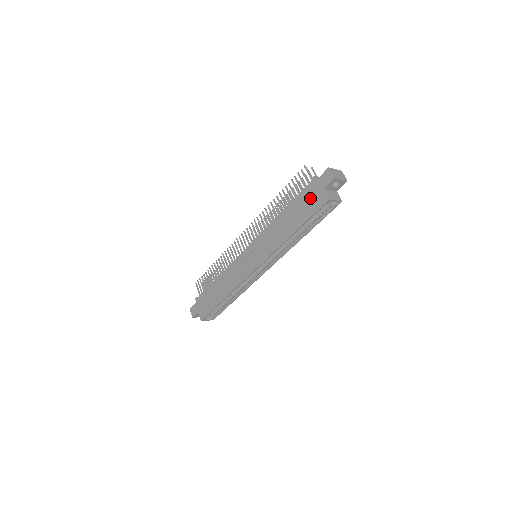
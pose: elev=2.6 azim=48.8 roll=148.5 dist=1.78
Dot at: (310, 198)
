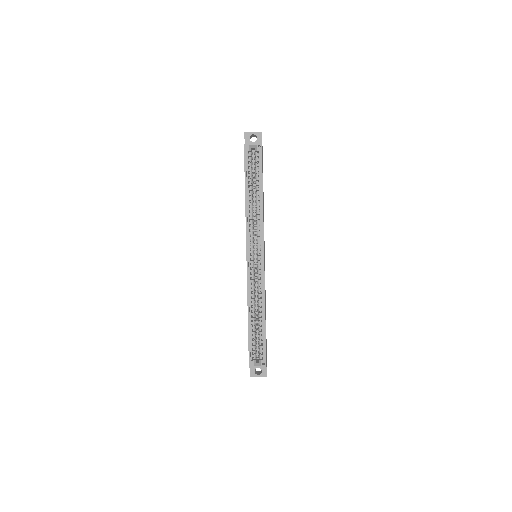
Dot at: occluded
